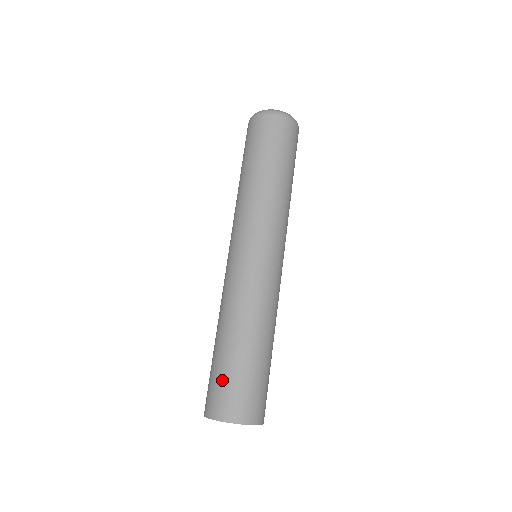
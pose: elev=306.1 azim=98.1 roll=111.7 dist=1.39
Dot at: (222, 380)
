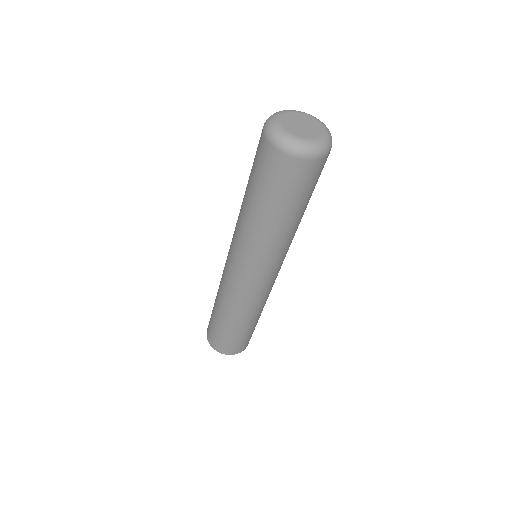
Dot at: (217, 334)
